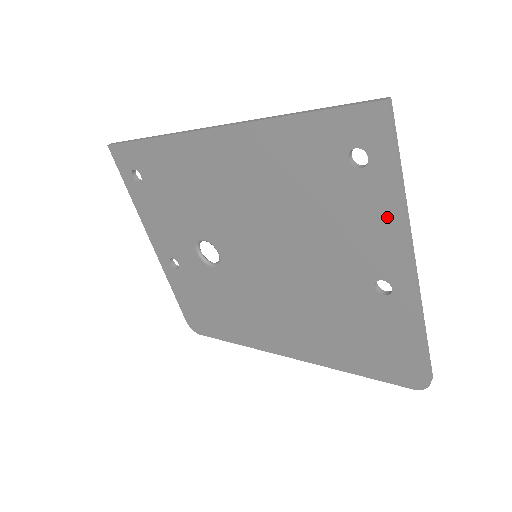
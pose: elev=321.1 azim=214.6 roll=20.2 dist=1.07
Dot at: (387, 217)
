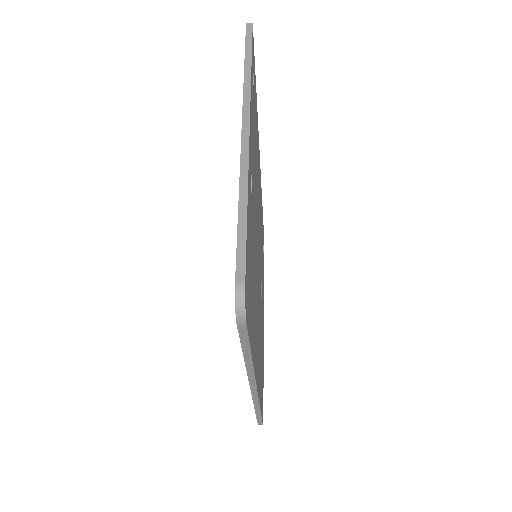
Dot at: occluded
